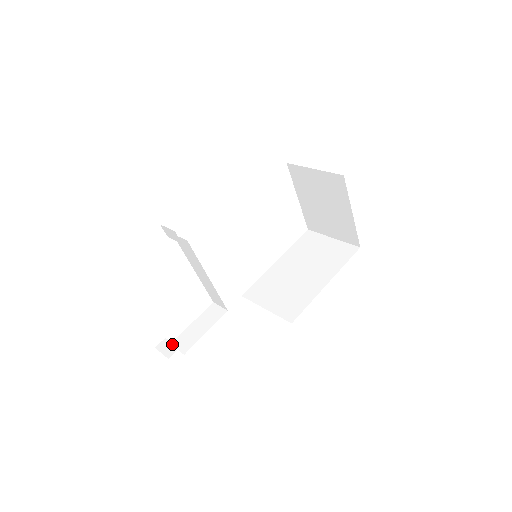
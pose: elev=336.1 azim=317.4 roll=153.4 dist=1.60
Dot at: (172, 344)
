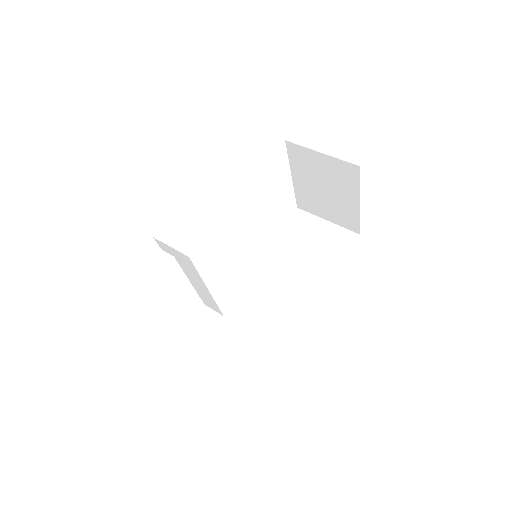
Dot at: (166, 362)
